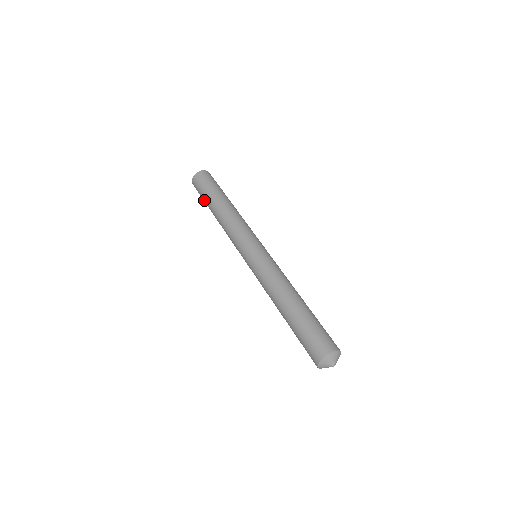
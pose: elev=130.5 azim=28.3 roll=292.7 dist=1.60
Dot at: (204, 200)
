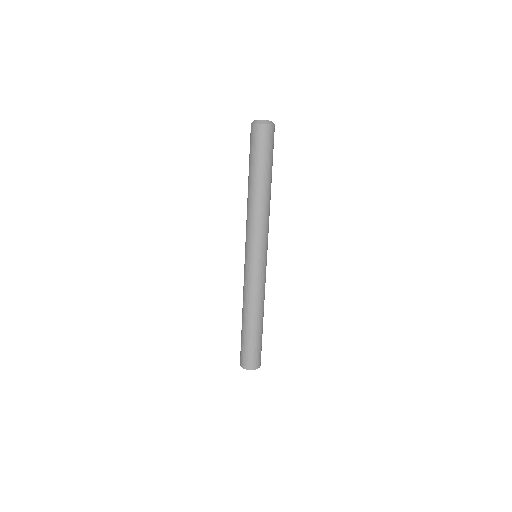
Dot at: (249, 160)
